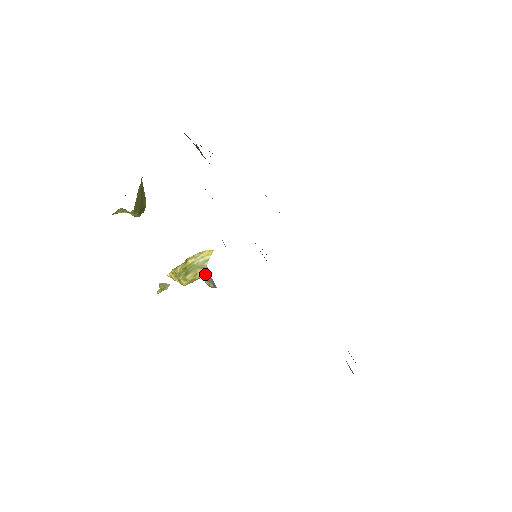
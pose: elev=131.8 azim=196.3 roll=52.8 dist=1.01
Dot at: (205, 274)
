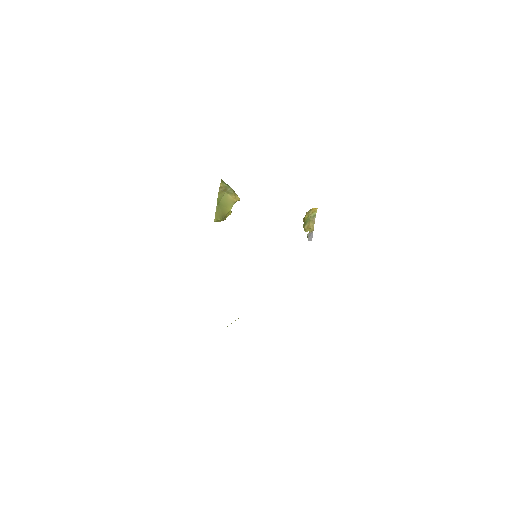
Dot at: (312, 227)
